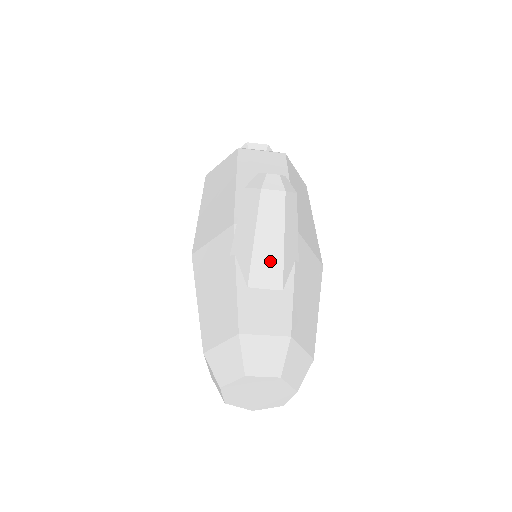
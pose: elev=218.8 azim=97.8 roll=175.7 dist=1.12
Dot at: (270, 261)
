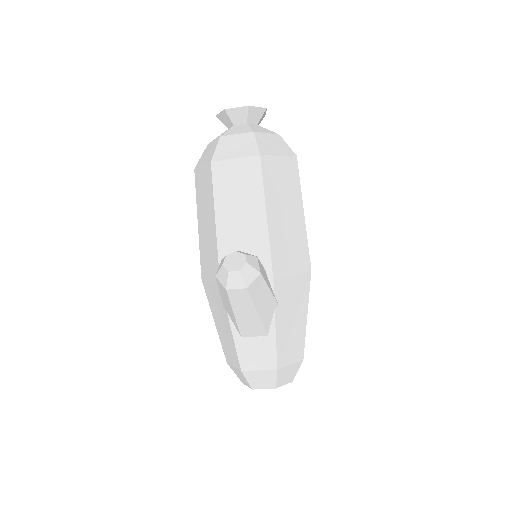
Dot at: (252, 324)
